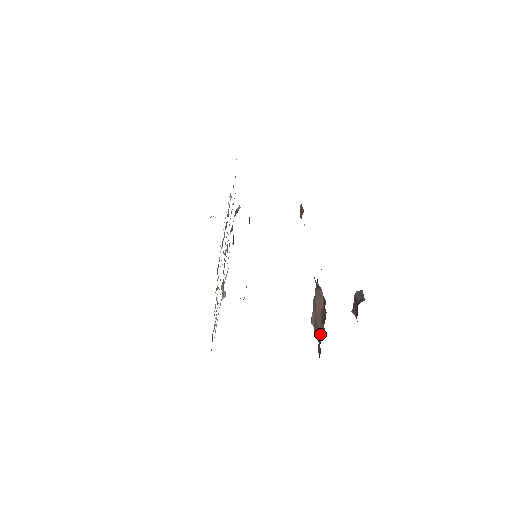
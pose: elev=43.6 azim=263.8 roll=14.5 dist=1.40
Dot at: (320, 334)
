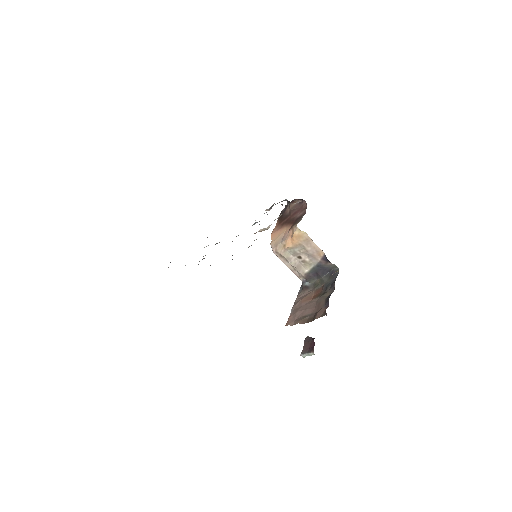
Dot at: (320, 303)
